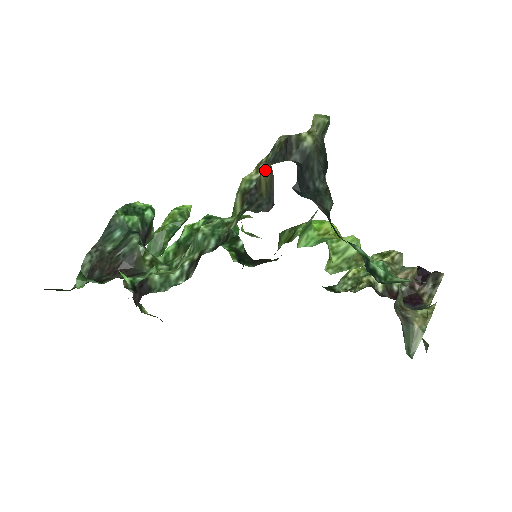
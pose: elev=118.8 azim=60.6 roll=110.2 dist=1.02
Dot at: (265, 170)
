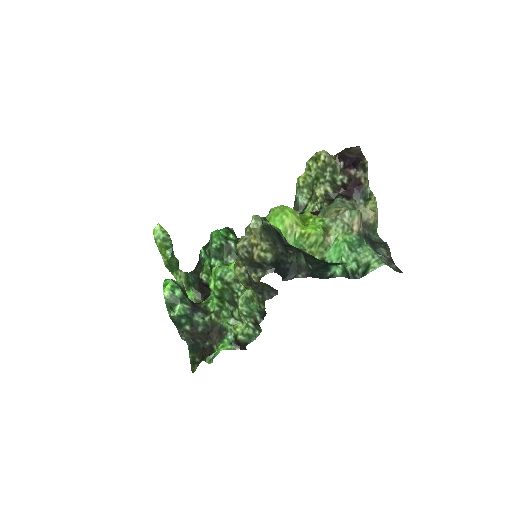
Dot at: (256, 282)
